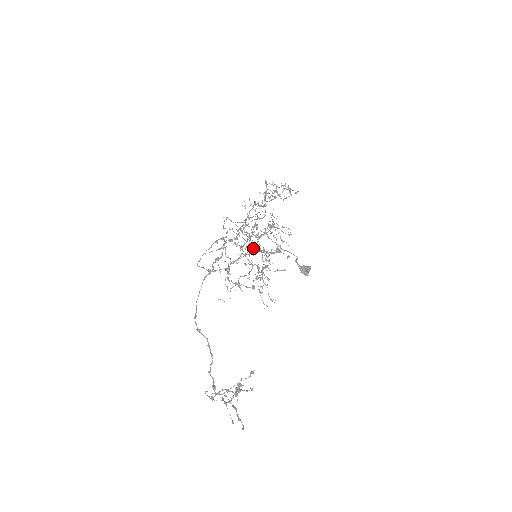
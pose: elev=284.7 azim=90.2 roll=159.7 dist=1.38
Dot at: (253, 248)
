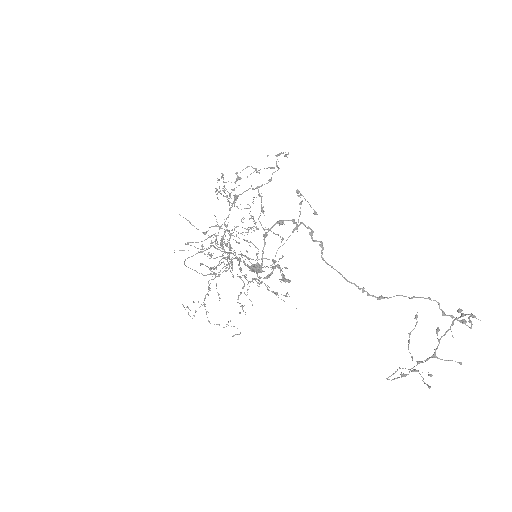
Dot at: (298, 222)
